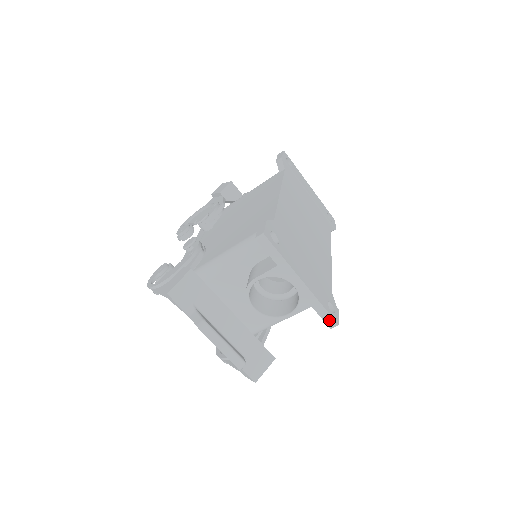
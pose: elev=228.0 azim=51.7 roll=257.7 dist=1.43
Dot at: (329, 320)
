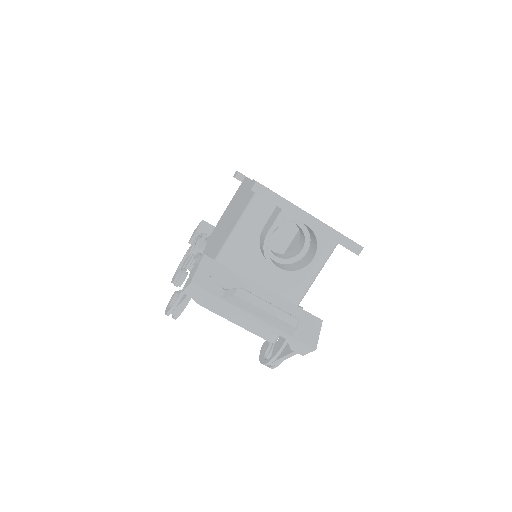
Dot at: (352, 246)
